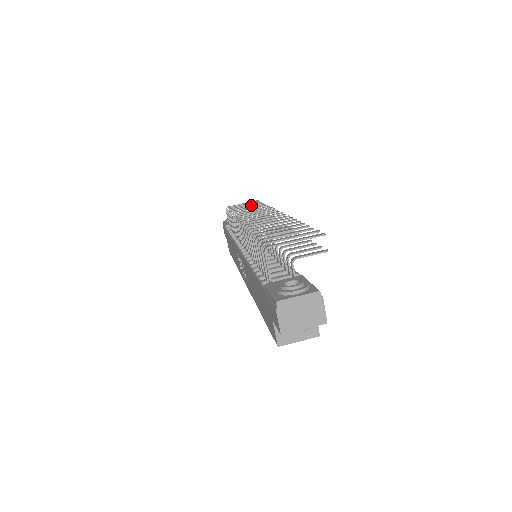
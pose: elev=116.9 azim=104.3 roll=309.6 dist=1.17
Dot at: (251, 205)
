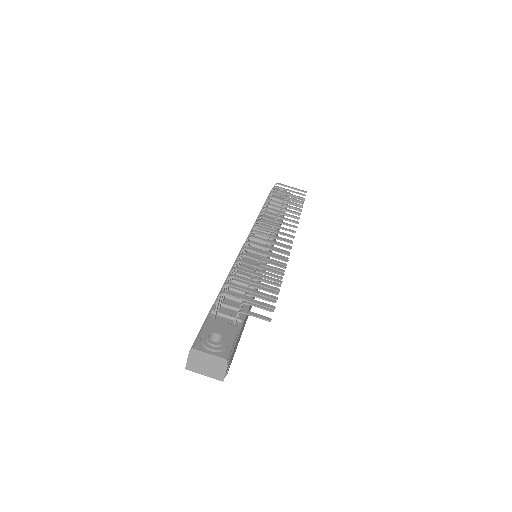
Dot at: (292, 198)
